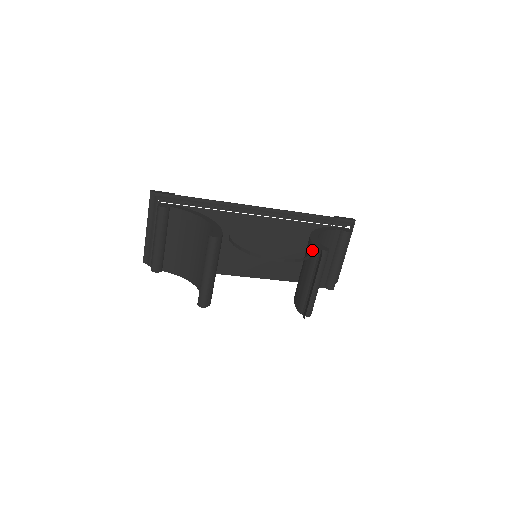
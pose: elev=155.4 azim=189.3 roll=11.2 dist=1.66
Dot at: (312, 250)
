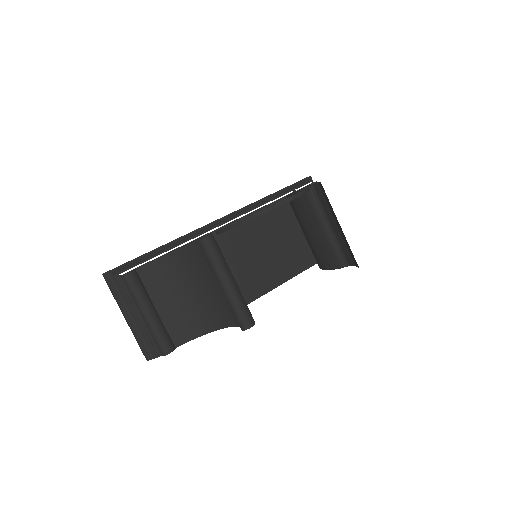
Dot at: (303, 197)
